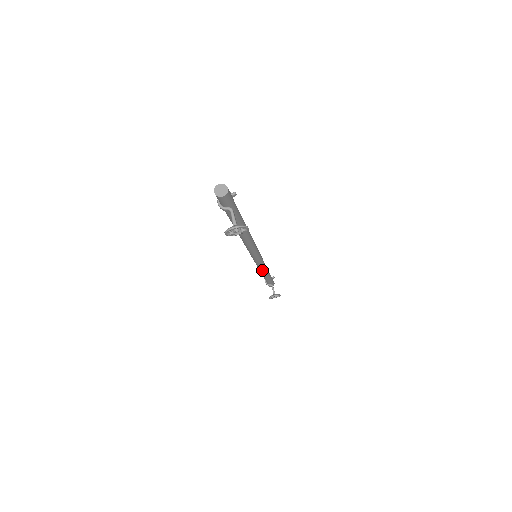
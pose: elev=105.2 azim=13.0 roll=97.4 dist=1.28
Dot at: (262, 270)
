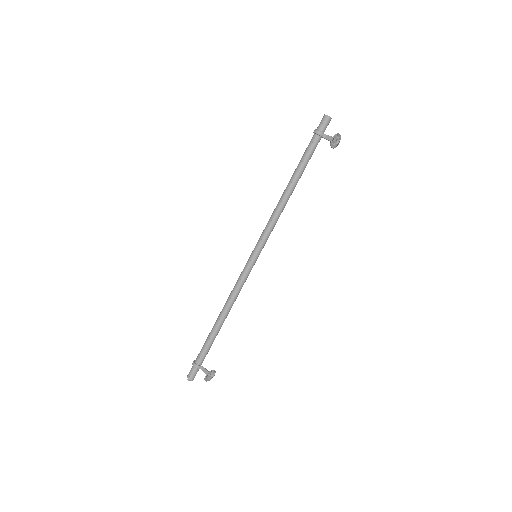
Dot at: (234, 300)
